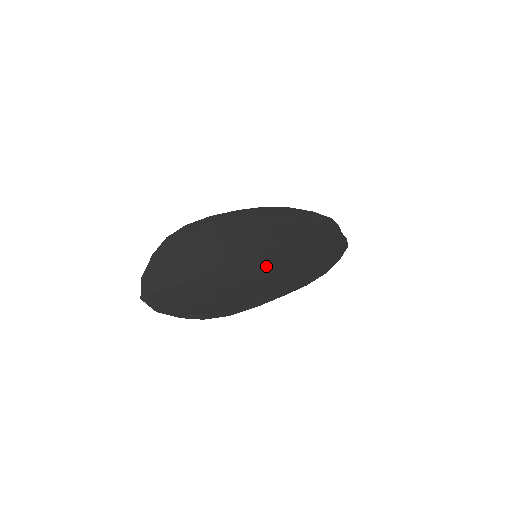
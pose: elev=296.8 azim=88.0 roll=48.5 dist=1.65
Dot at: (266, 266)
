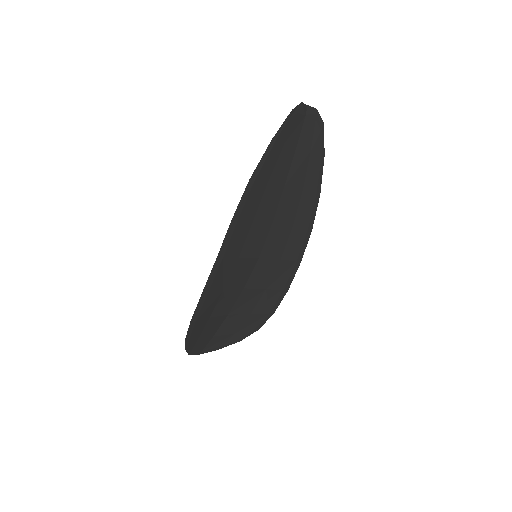
Dot at: (273, 258)
